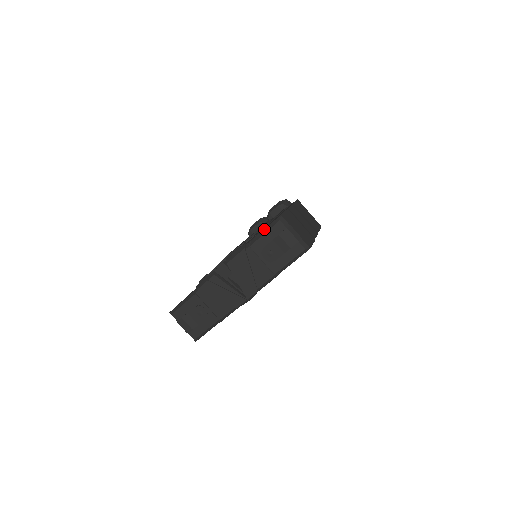
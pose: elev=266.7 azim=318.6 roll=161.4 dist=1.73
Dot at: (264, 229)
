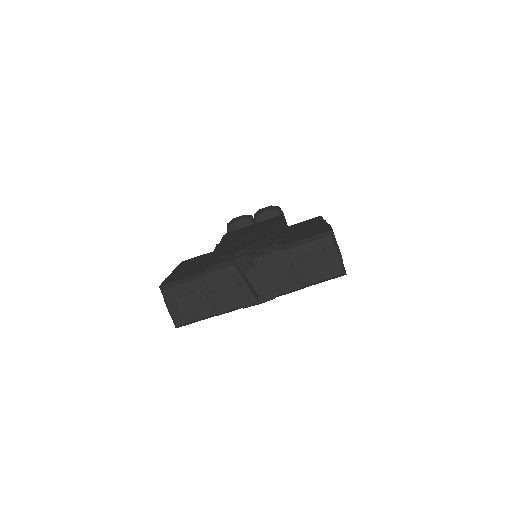
Dot at: (309, 237)
